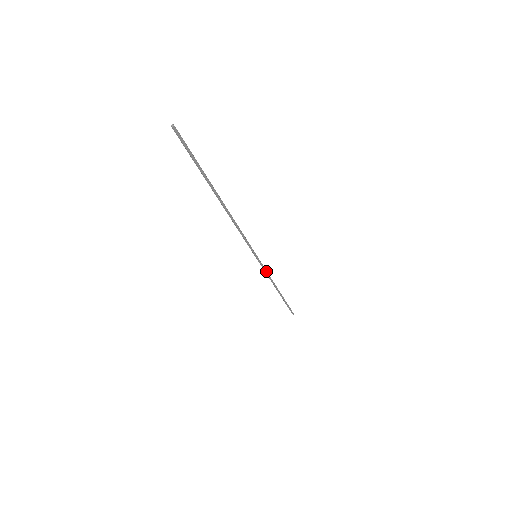
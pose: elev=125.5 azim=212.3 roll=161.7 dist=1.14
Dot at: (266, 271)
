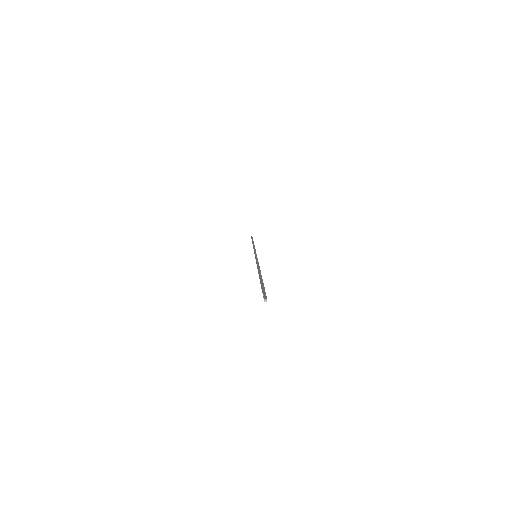
Dot at: occluded
